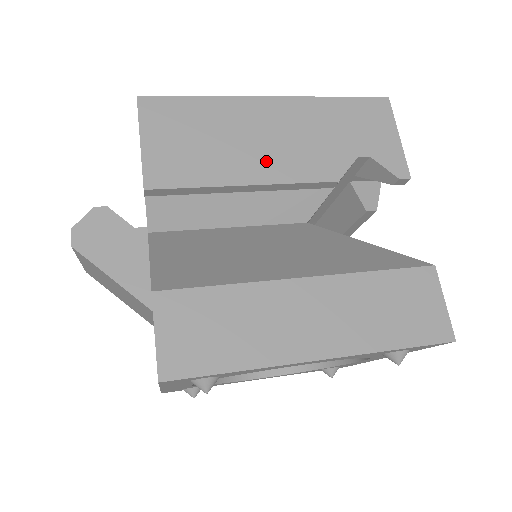
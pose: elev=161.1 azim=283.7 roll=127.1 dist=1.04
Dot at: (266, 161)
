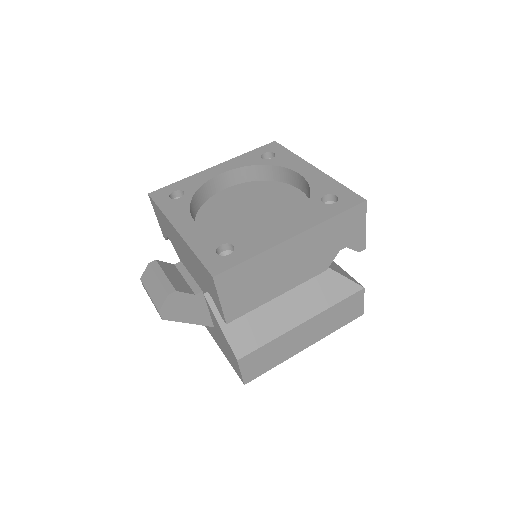
Dot at: (290, 278)
